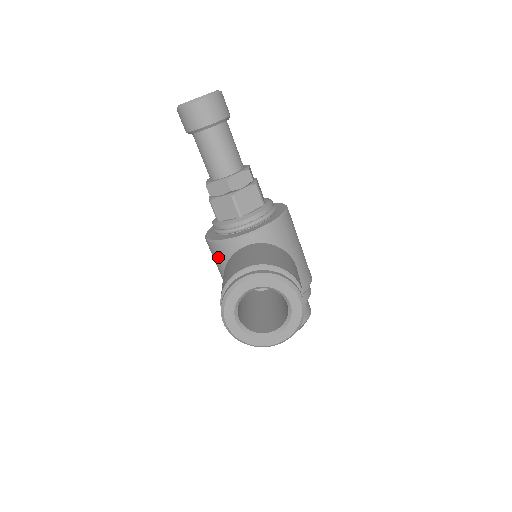
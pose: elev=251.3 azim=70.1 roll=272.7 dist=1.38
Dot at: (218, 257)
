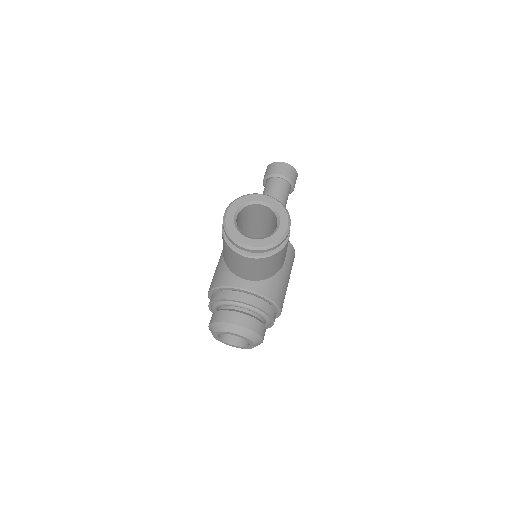
Dot at: occluded
